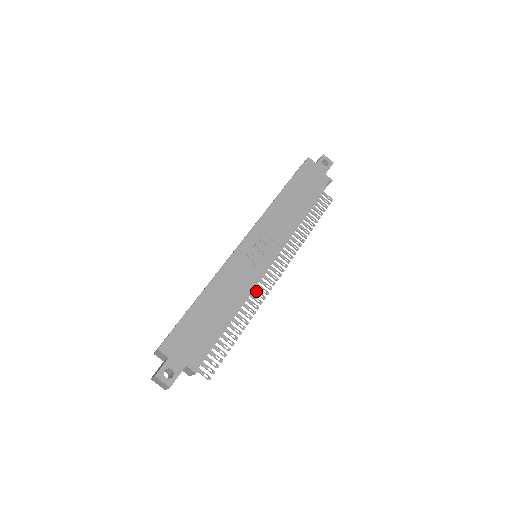
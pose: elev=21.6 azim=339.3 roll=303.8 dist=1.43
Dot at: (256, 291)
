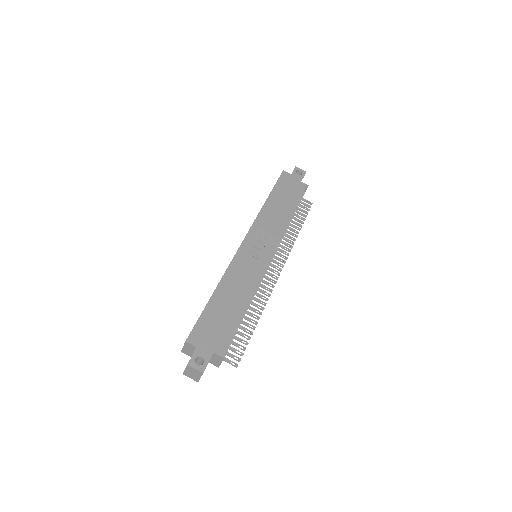
Dot at: (262, 286)
